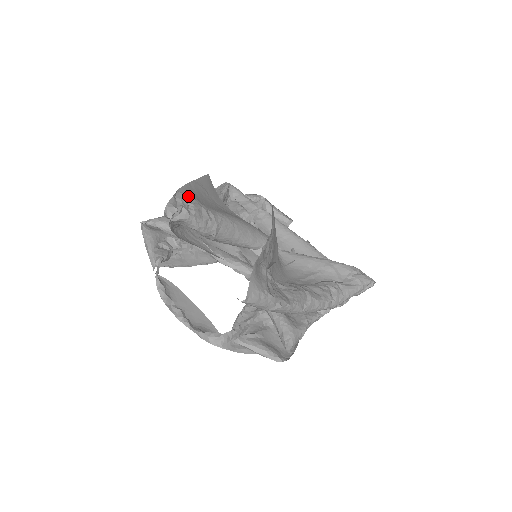
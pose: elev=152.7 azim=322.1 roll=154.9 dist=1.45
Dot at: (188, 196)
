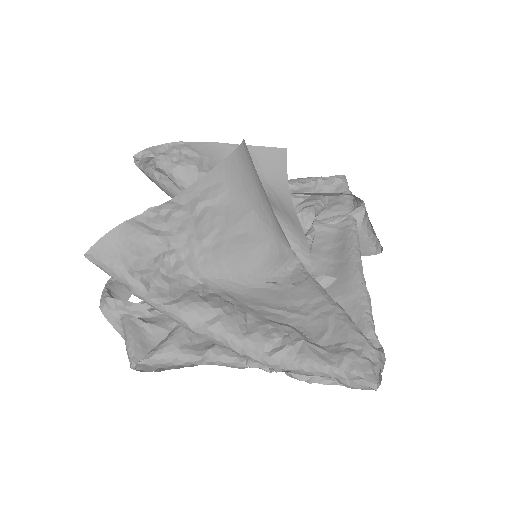
Dot at: (192, 151)
